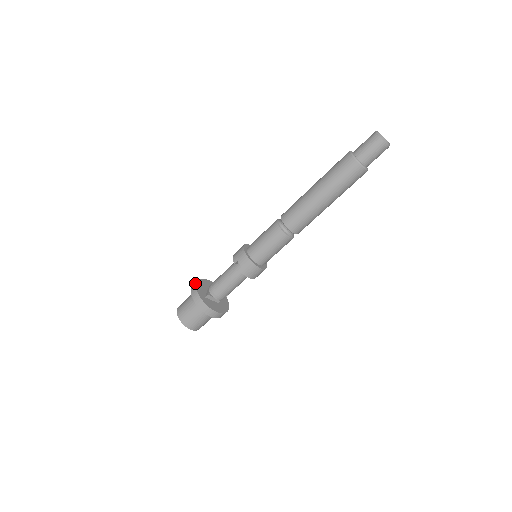
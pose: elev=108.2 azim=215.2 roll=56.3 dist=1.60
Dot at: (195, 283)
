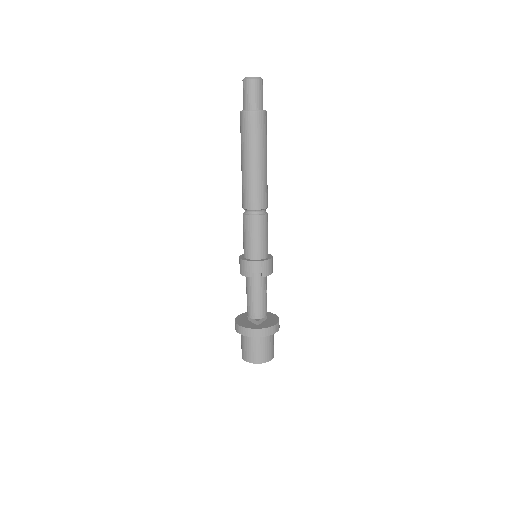
Dot at: (237, 327)
